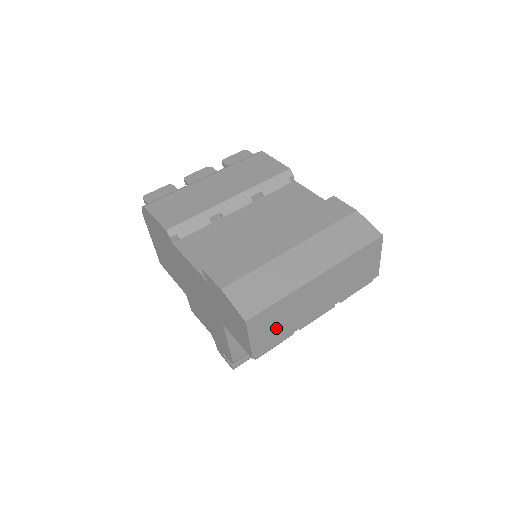
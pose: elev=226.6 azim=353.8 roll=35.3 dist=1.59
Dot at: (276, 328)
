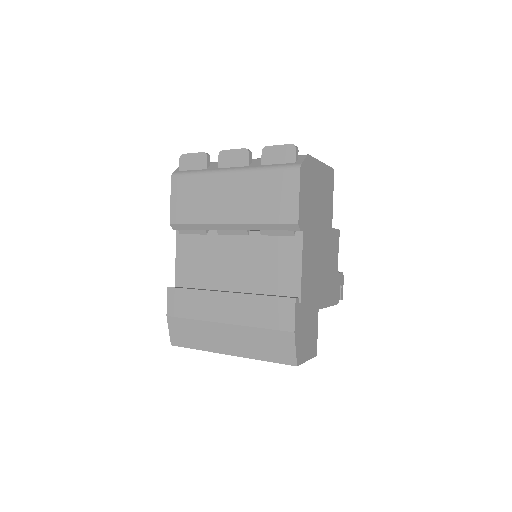
Dot at: occluded
